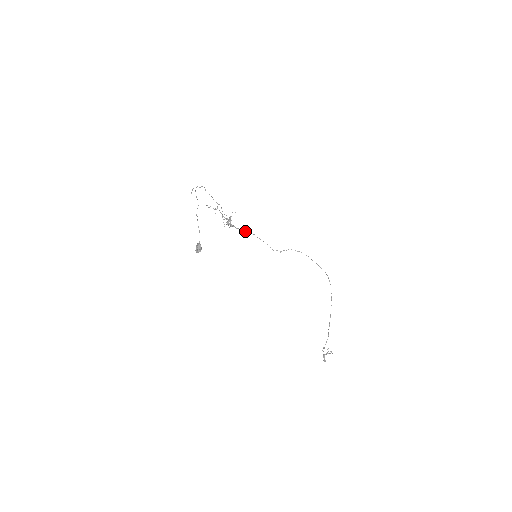
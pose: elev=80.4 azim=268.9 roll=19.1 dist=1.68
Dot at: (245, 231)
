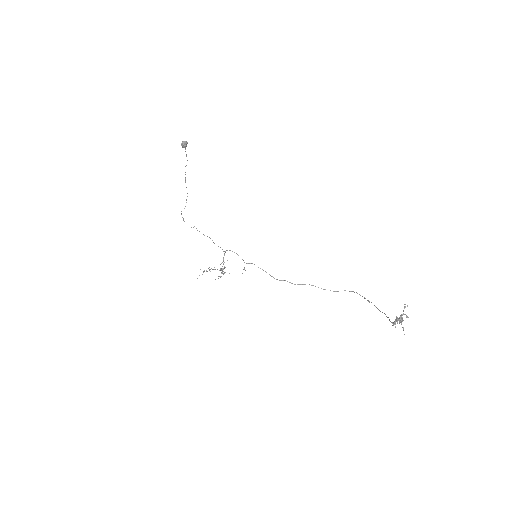
Dot at: occluded
